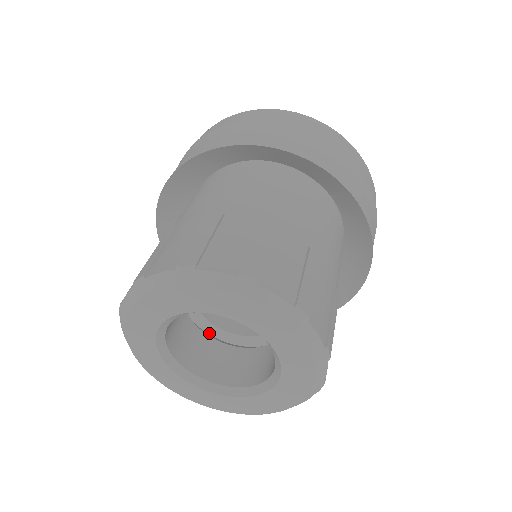
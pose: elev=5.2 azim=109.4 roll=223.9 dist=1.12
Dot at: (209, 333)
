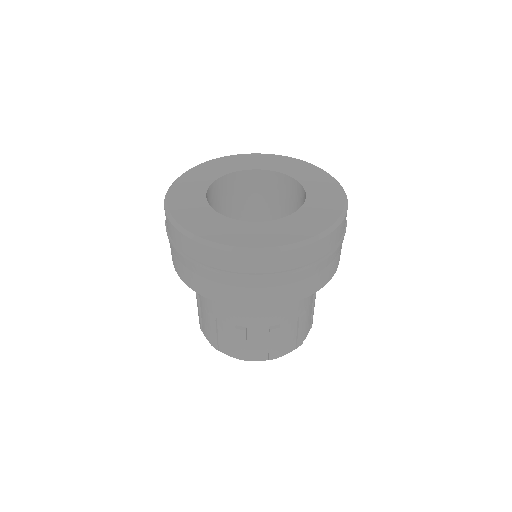
Dot at: occluded
